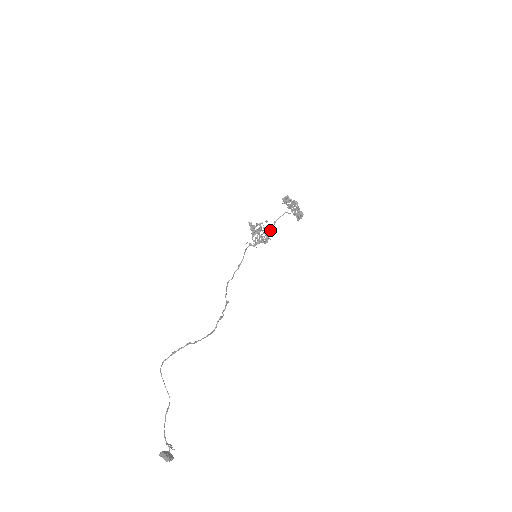
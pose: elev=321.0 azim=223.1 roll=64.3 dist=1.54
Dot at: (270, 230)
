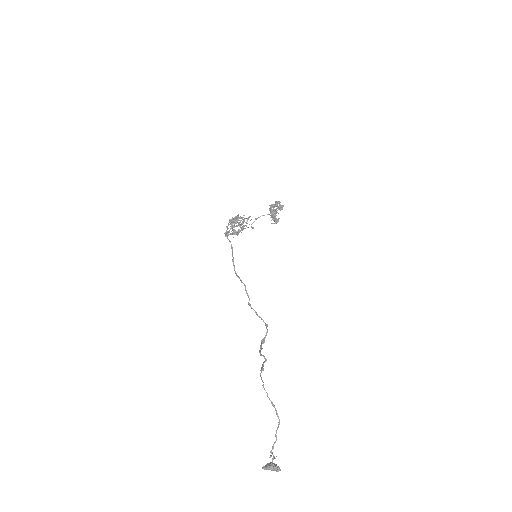
Dot at: (253, 227)
